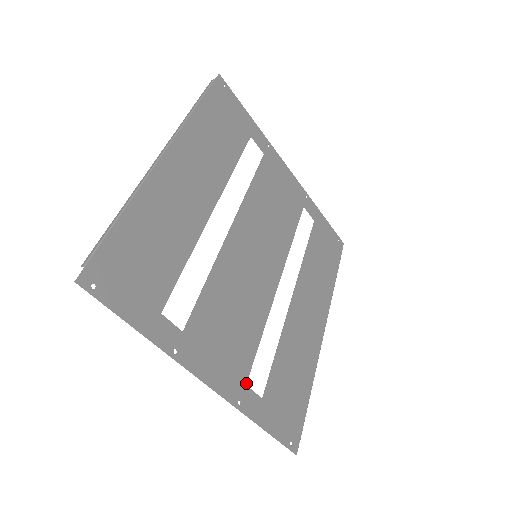
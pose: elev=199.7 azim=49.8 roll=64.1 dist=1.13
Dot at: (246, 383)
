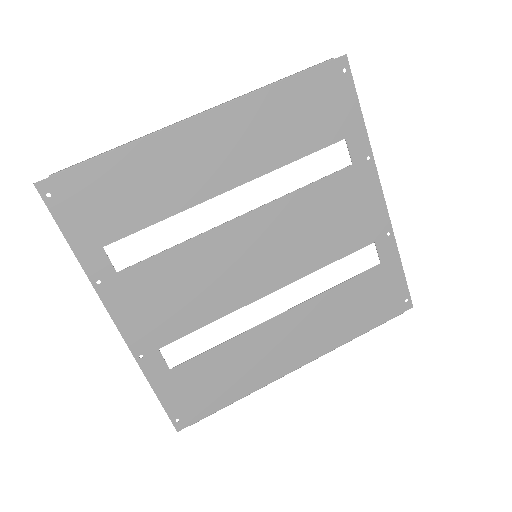
Dot at: (160, 347)
